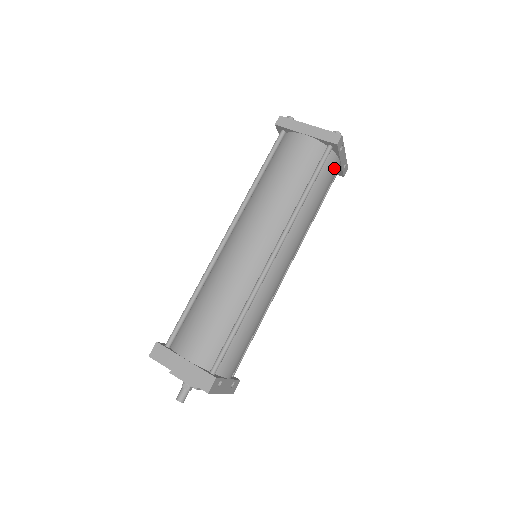
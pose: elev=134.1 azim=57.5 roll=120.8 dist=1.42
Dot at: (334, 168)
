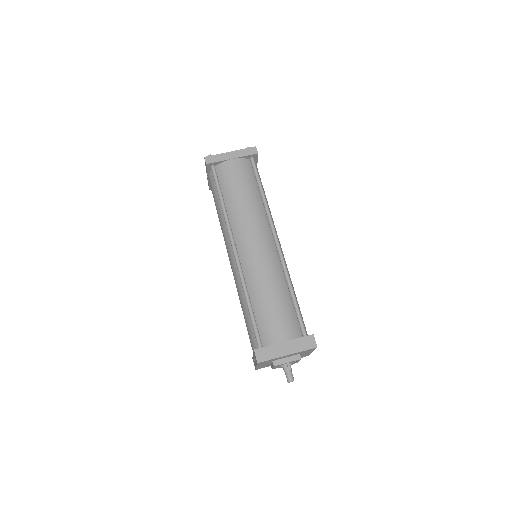
Dot at: (258, 172)
